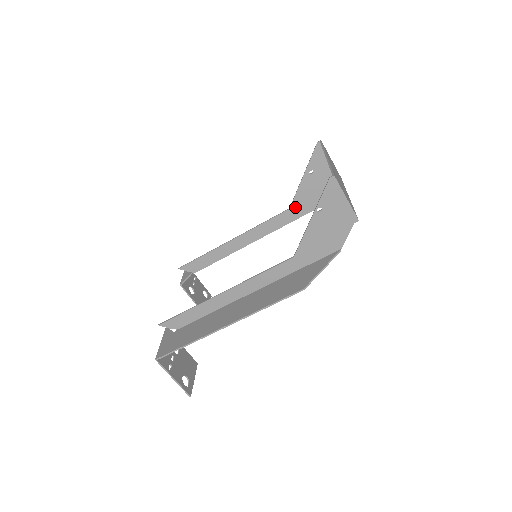
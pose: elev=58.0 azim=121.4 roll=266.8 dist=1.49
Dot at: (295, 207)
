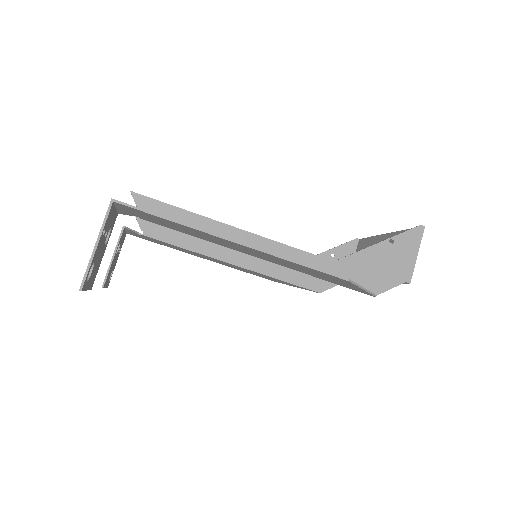
Dot at: (294, 270)
